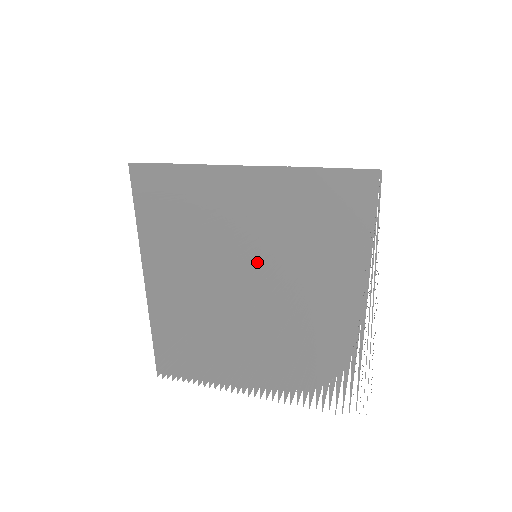
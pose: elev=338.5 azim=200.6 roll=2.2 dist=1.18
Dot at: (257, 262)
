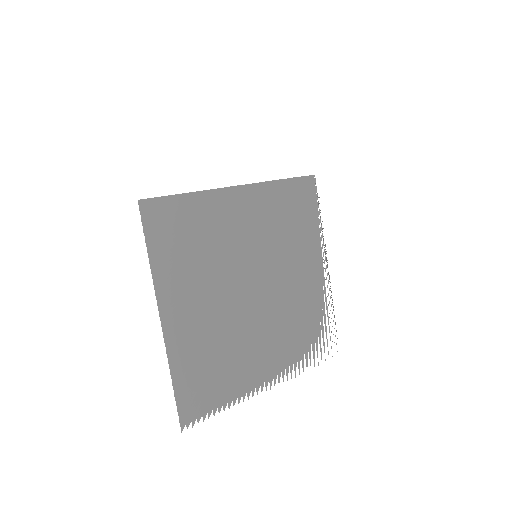
Dot at: (258, 261)
